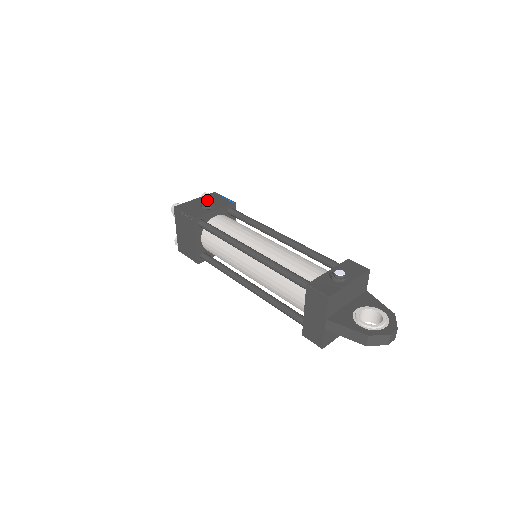
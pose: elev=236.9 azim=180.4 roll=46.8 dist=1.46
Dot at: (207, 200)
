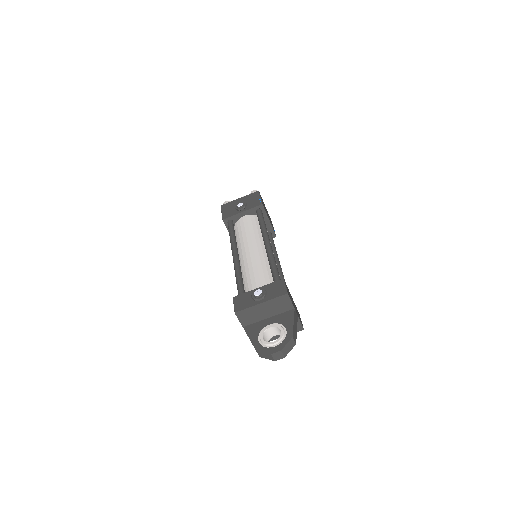
Dot at: (246, 200)
